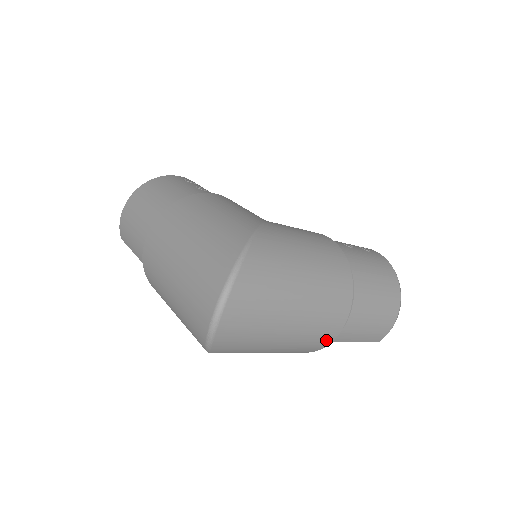
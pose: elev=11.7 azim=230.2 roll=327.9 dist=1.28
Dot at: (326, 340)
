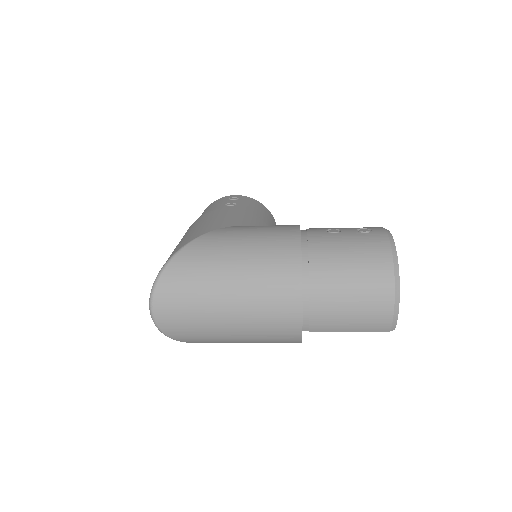
Dot at: (292, 330)
